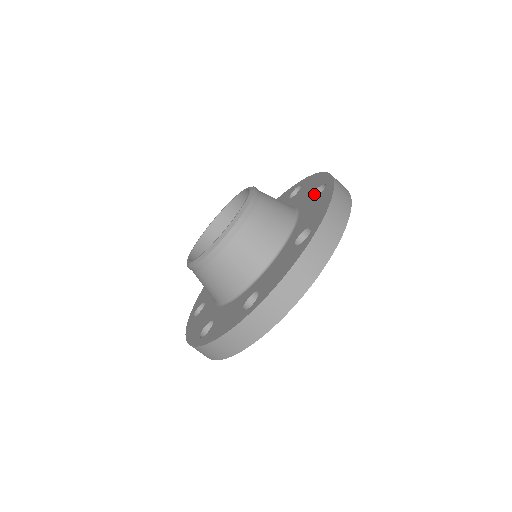
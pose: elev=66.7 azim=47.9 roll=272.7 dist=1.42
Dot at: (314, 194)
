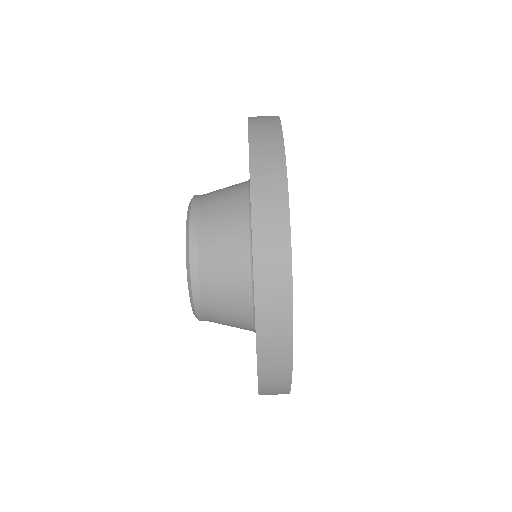
Dot at: occluded
